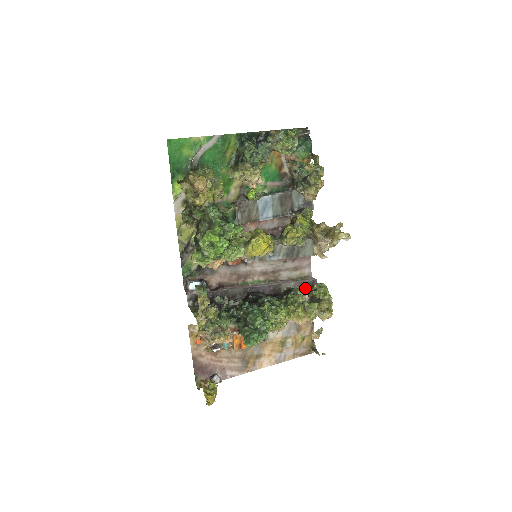
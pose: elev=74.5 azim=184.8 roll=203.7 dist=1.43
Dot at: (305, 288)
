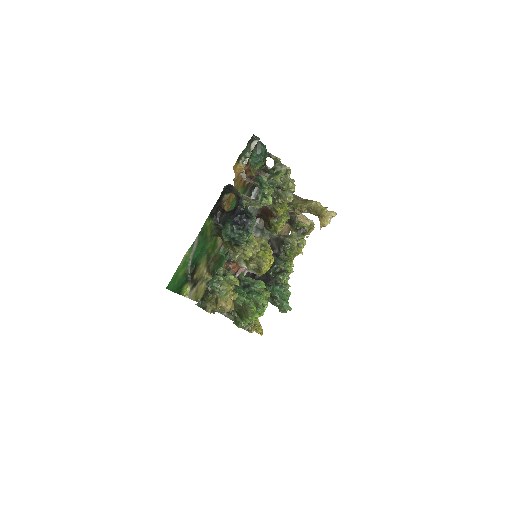
Dot at: occluded
